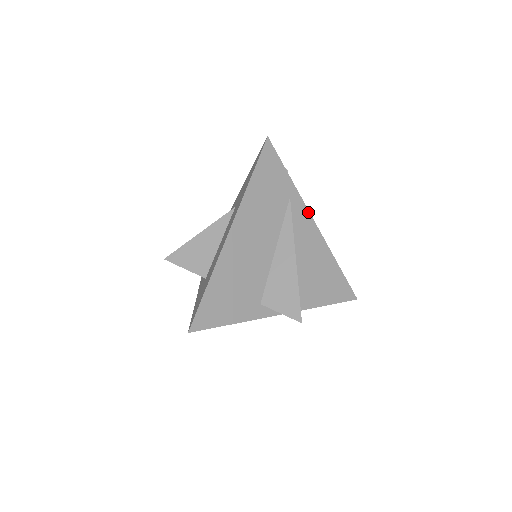
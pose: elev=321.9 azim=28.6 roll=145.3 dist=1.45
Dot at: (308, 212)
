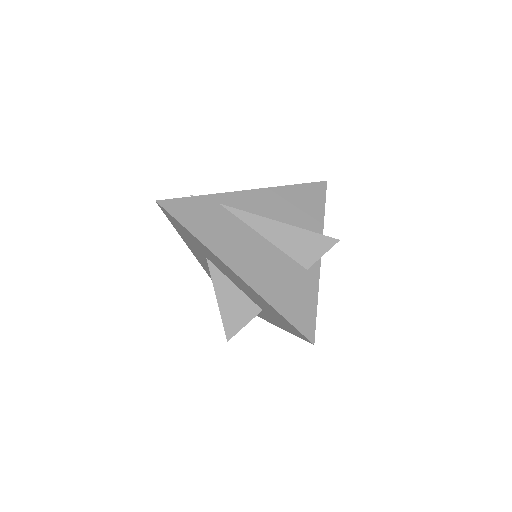
Dot at: (237, 192)
